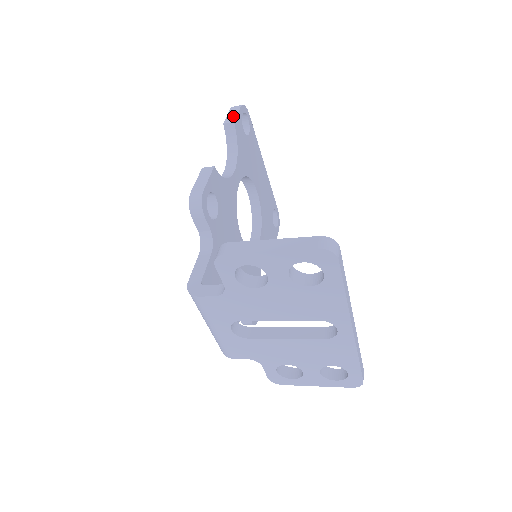
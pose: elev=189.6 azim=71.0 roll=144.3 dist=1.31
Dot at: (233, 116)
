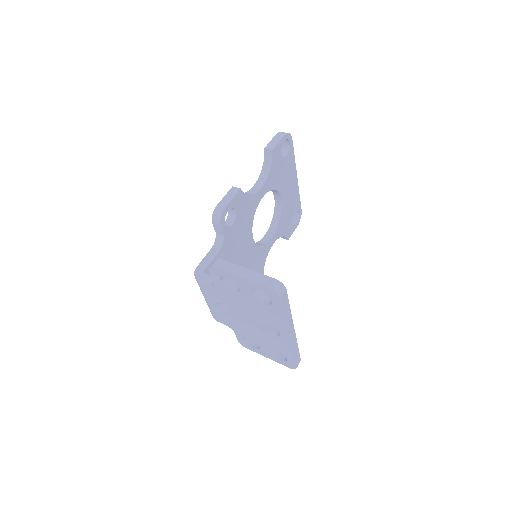
Dot at: (274, 143)
